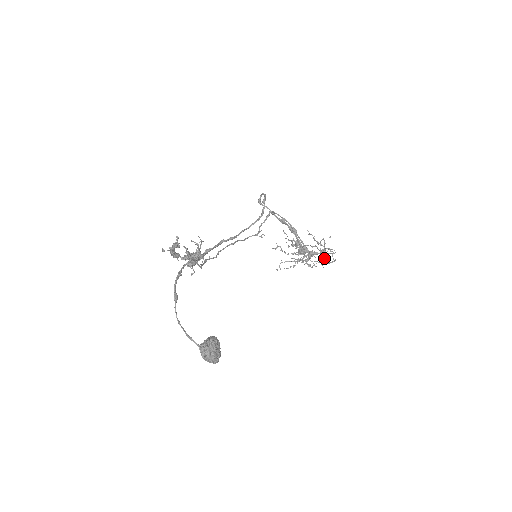
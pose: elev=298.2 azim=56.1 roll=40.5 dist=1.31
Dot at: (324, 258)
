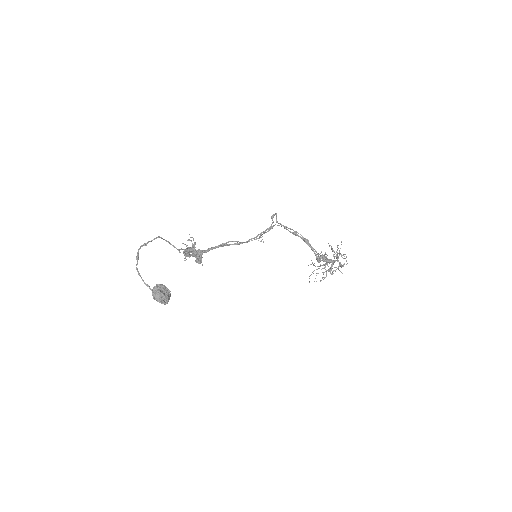
Dot at: (339, 263)
